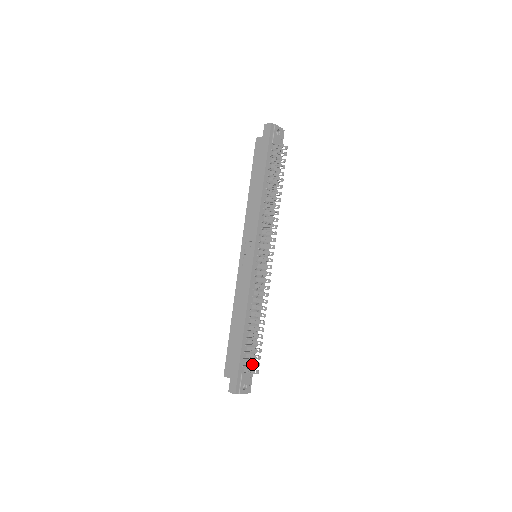
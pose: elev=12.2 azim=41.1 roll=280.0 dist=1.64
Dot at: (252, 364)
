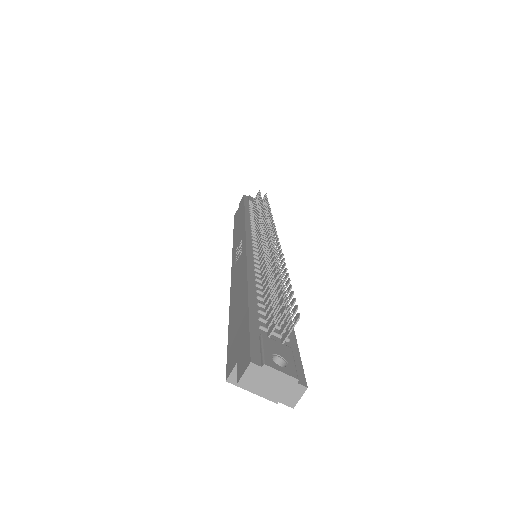
Dot at: (284, 325)
